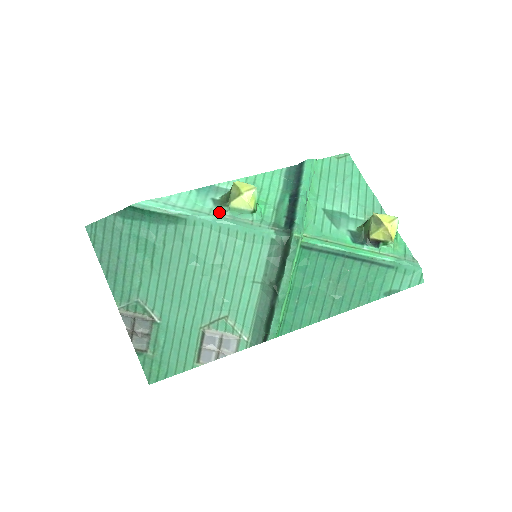
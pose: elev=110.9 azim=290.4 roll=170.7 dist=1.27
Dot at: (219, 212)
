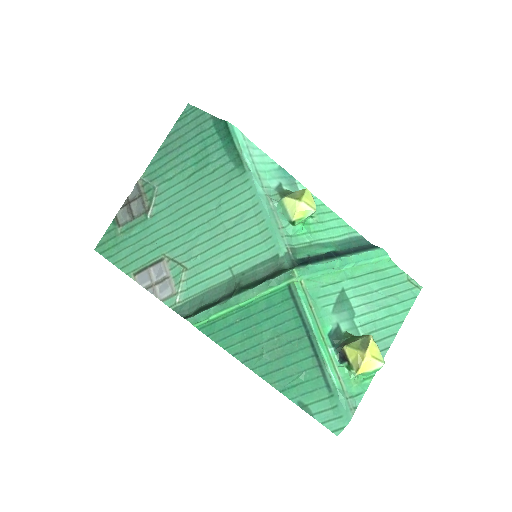
Dot at: (272, 195)
